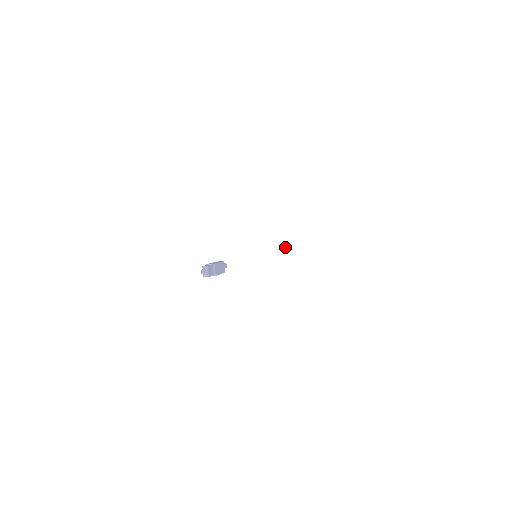
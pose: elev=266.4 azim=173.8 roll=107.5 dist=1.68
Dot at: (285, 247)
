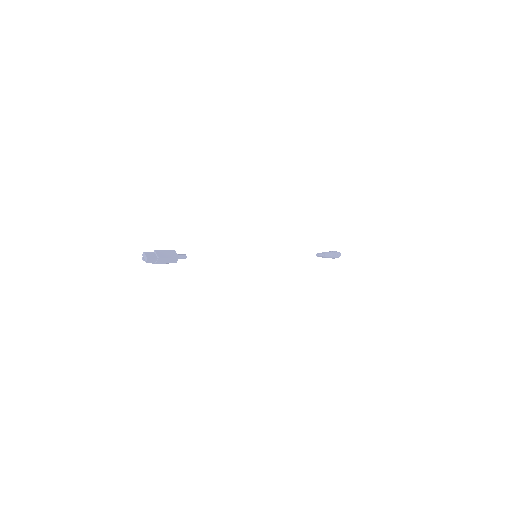
Dot at: (325, 253)
